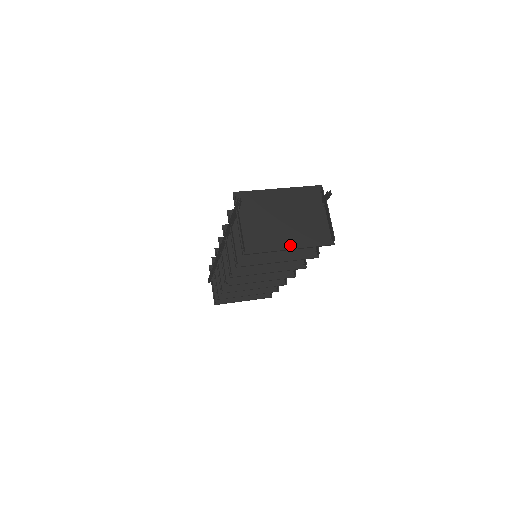
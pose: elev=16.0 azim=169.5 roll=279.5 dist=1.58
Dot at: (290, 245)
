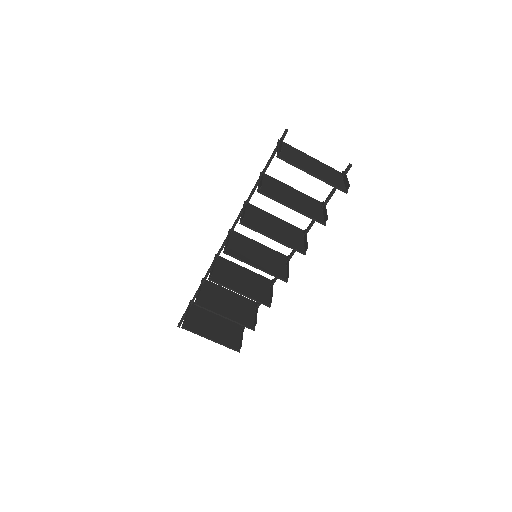
Dot at: (314, 173)
